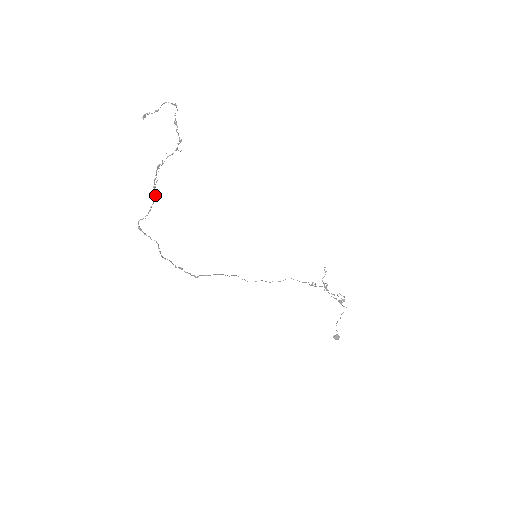
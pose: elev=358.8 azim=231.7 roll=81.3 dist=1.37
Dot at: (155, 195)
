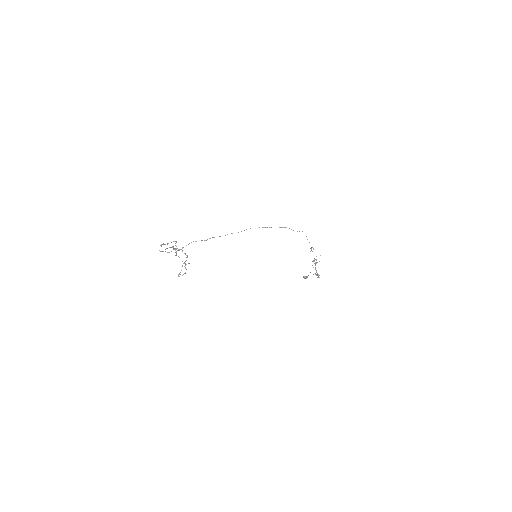
Dot at: occluded
